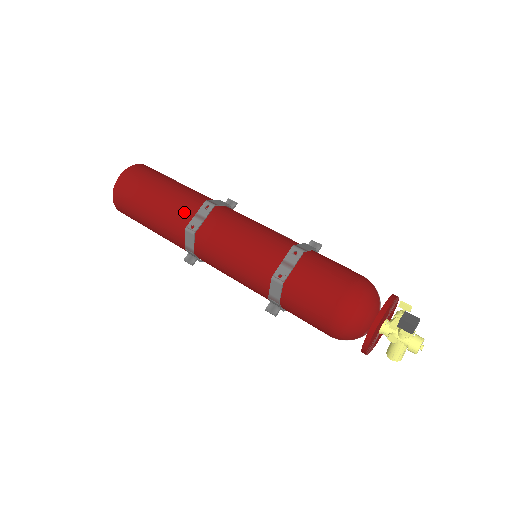
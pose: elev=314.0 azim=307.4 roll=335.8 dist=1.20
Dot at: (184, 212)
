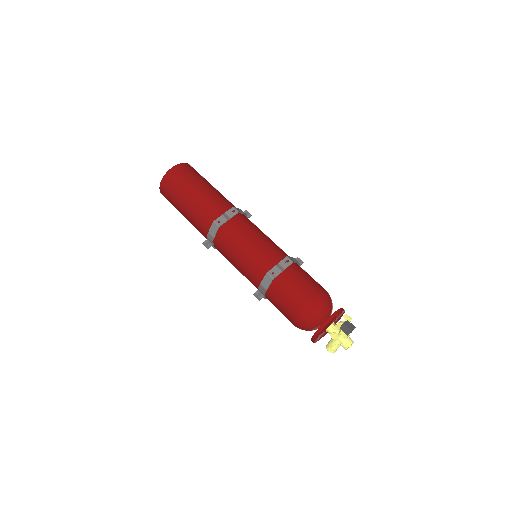
Dot at: (215, 209)
